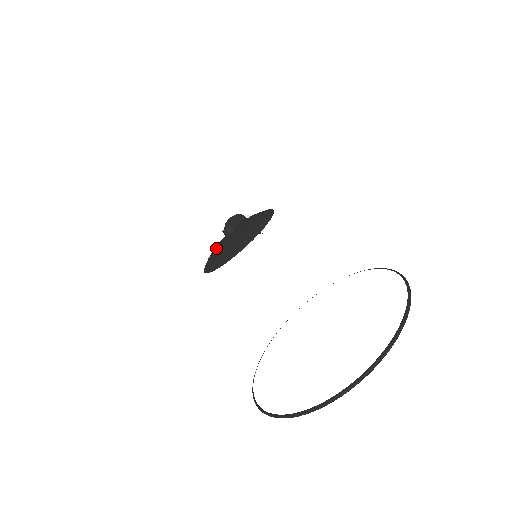
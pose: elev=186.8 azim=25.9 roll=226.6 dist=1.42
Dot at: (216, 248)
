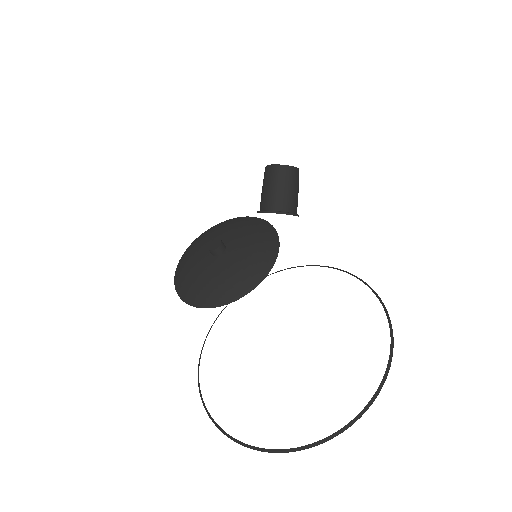
Dot at: (197, 253)
